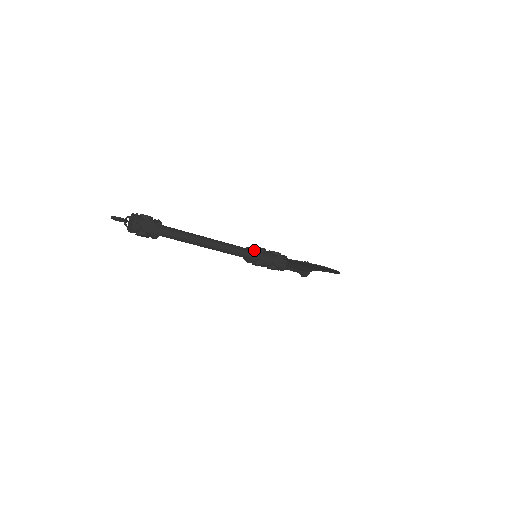
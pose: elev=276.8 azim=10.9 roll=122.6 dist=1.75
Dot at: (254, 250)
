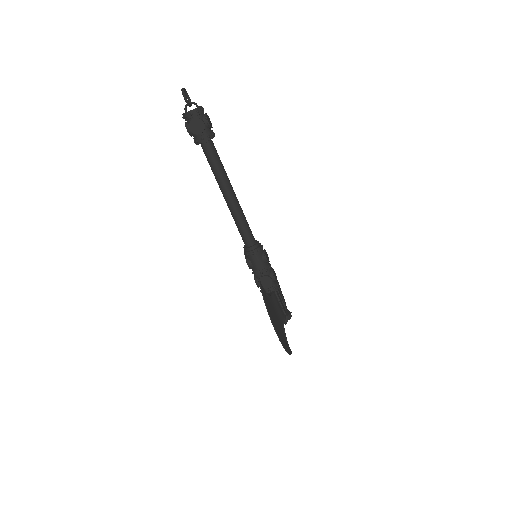
Dot at: (257, 249)
